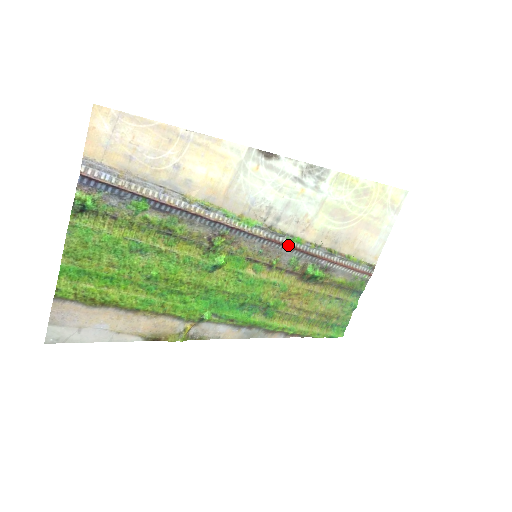
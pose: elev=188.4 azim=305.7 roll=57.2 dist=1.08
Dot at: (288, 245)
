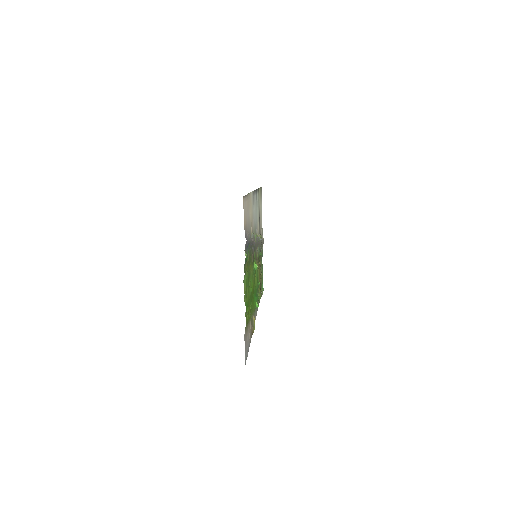
Dot at: occluded
